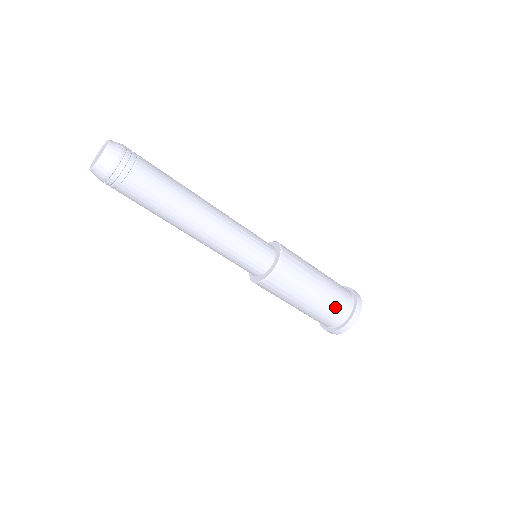
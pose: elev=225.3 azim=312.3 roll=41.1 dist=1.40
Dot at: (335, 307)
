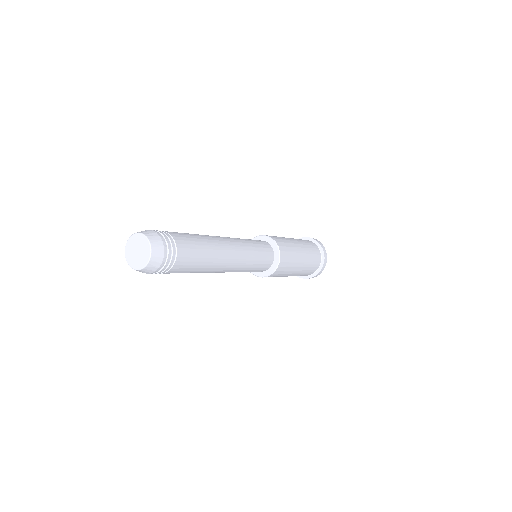
Dot at: occluded
